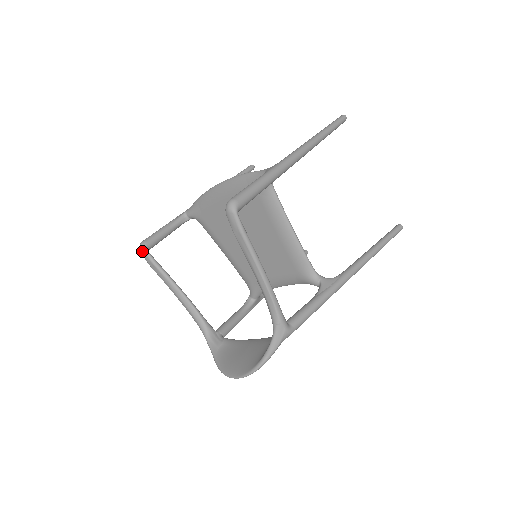
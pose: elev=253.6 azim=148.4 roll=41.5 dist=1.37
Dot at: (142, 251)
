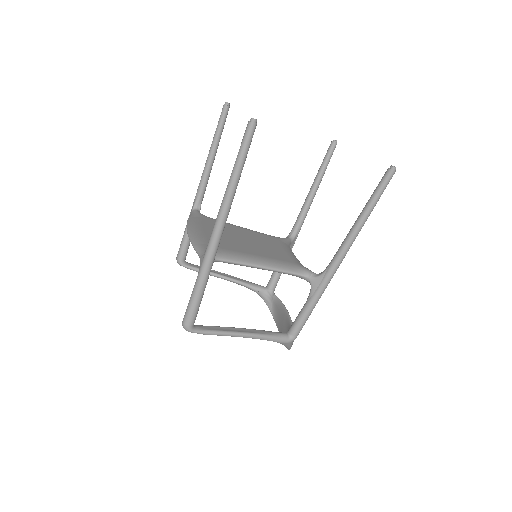
Dot at: occluded
